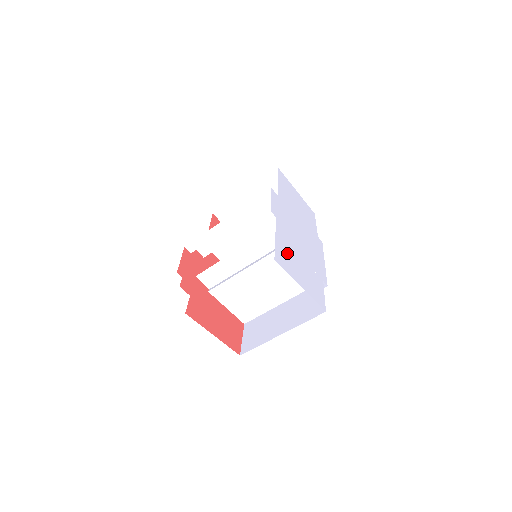
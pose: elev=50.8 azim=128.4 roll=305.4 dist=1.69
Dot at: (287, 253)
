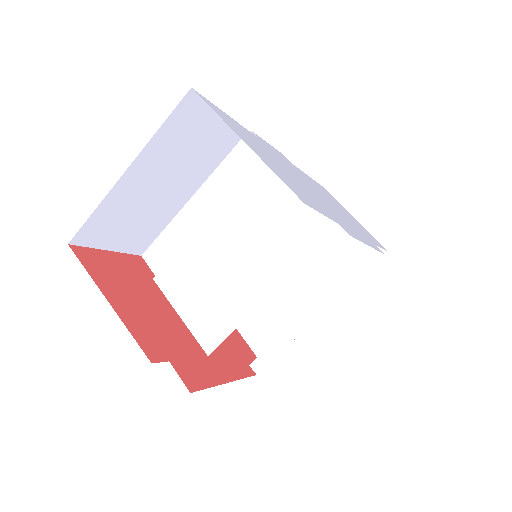
Dot at: (246, 135)
